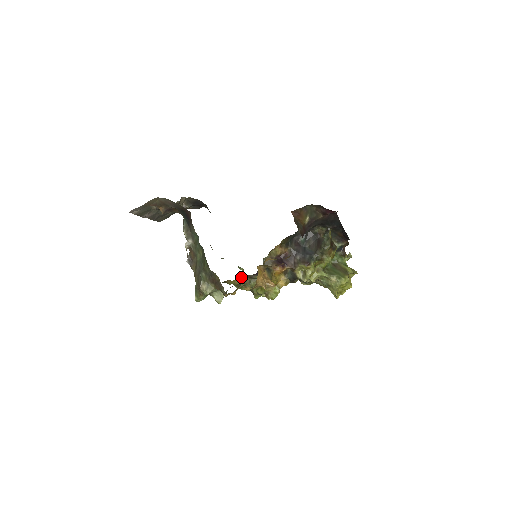
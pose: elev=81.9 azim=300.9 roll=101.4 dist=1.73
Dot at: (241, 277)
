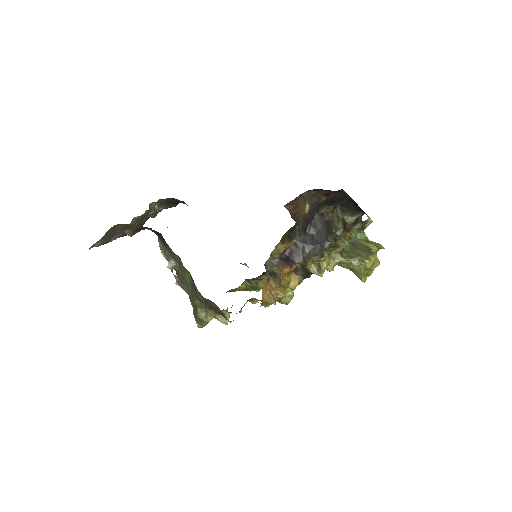
Dot at: (245, 281)
